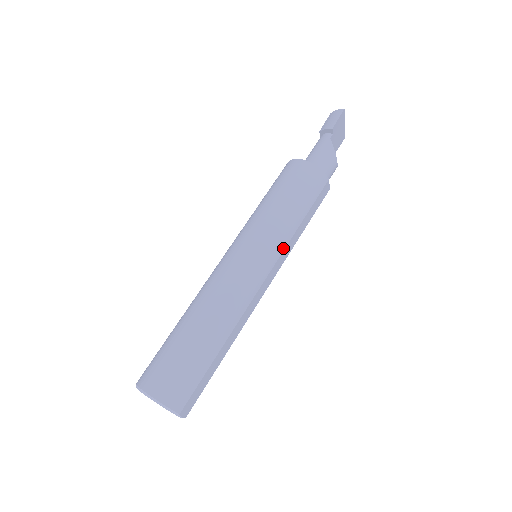
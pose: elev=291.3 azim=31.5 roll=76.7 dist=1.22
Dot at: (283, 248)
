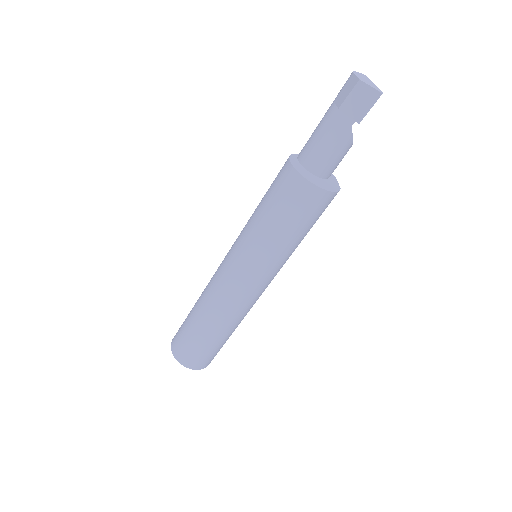
Dot at: occluded
